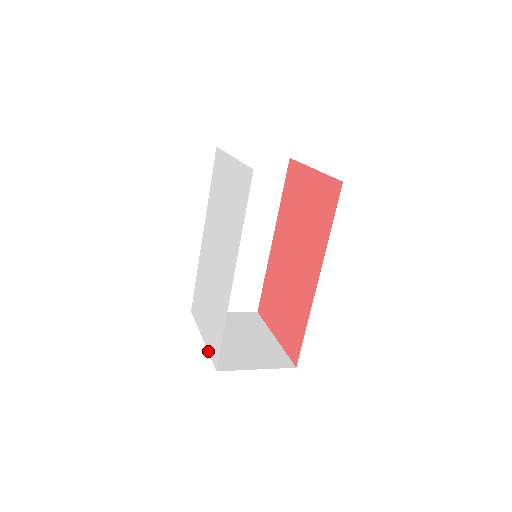
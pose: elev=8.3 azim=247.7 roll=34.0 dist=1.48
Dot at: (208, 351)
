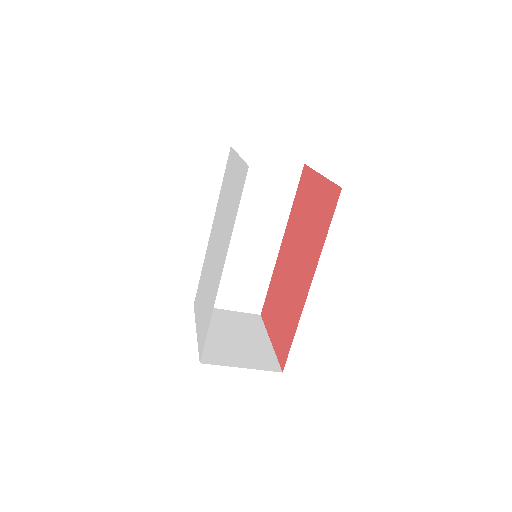
Dot at: (198, 343)
